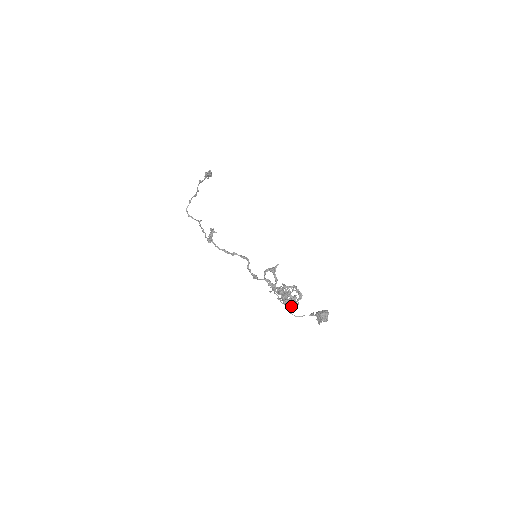
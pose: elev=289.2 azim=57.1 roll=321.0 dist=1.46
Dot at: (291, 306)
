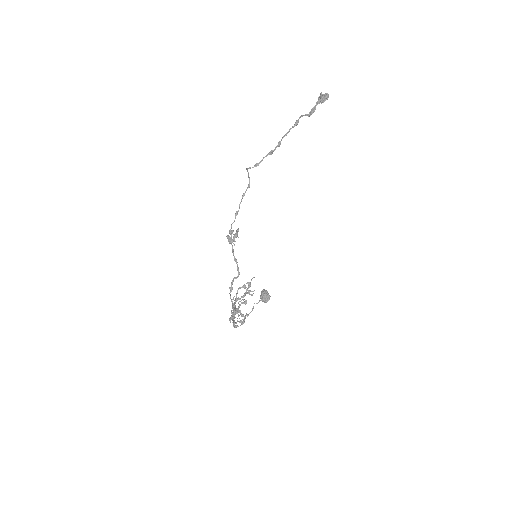
Dot at: occluded
